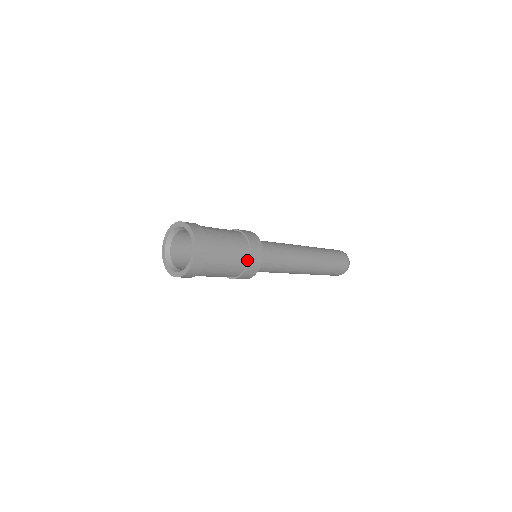
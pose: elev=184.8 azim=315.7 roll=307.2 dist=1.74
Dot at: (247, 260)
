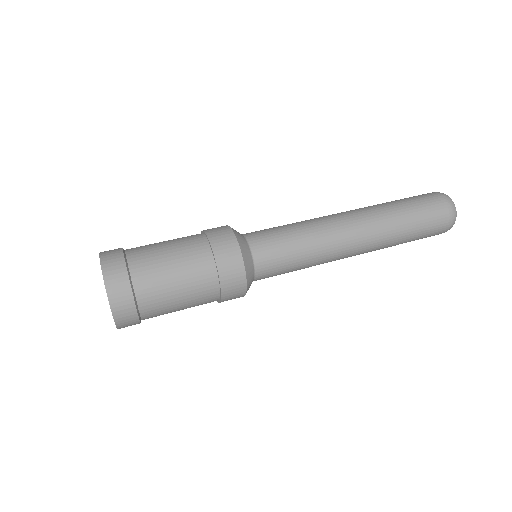
Dot at: (217, 283)
